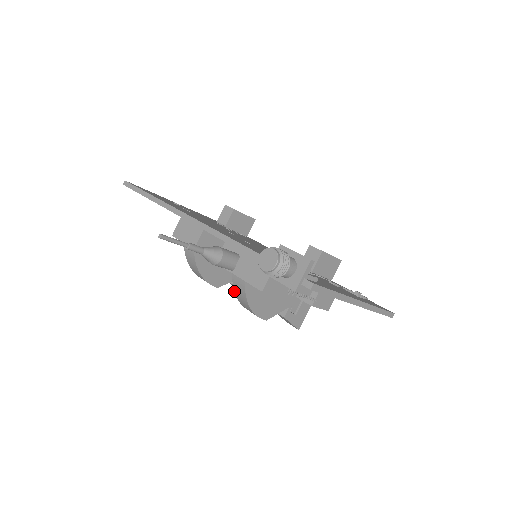
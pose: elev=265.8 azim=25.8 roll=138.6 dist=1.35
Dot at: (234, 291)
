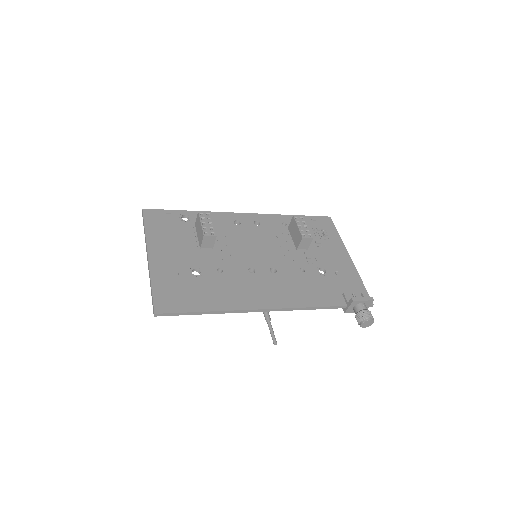
Dot at: occluded
